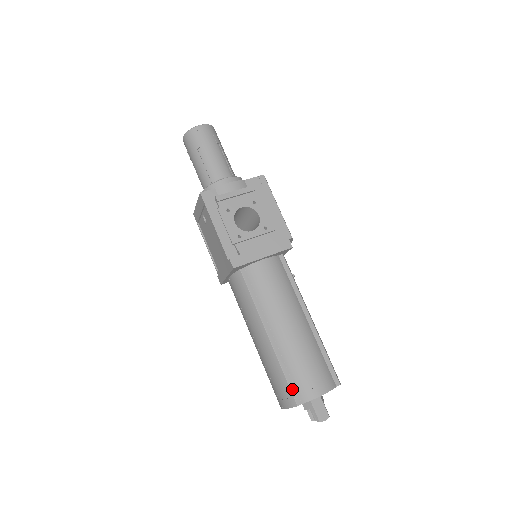
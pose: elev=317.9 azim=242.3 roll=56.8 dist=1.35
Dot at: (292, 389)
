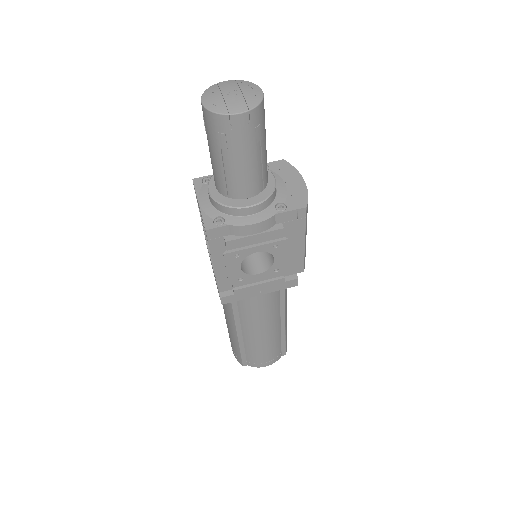
Dot at: (243, 360)
